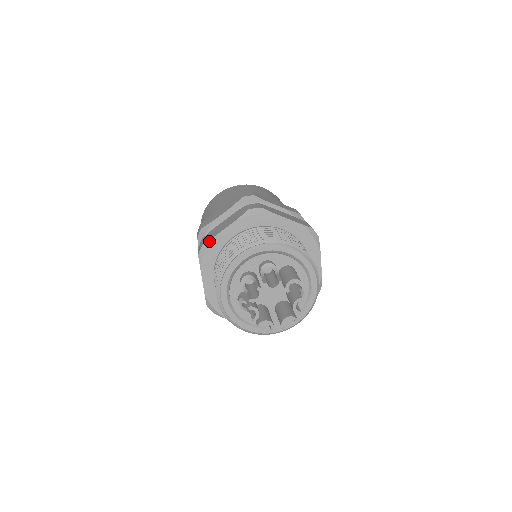
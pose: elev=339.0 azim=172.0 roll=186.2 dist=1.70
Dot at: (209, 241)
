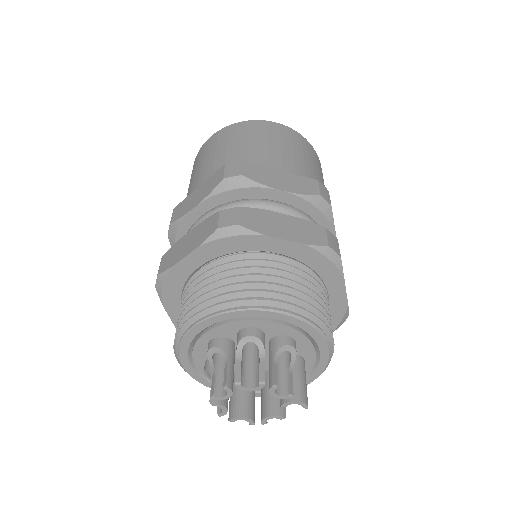
Dot at: (250, 231)
